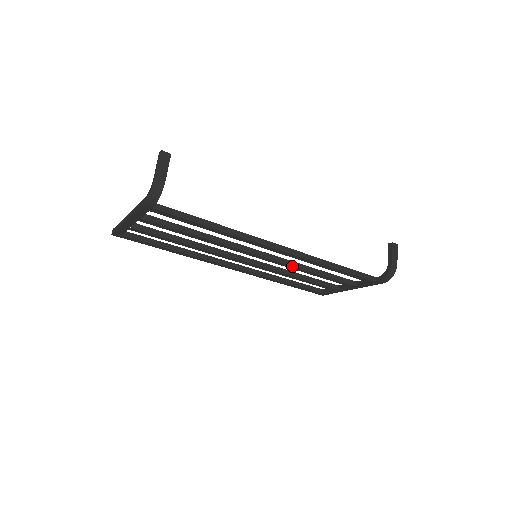
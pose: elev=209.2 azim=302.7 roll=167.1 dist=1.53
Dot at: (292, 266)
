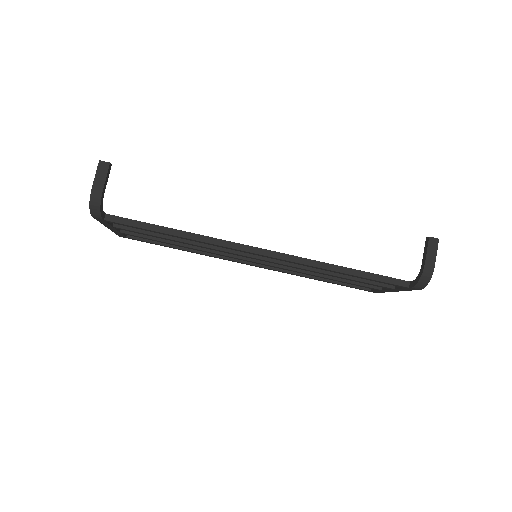
Dot at: (297, 267)
